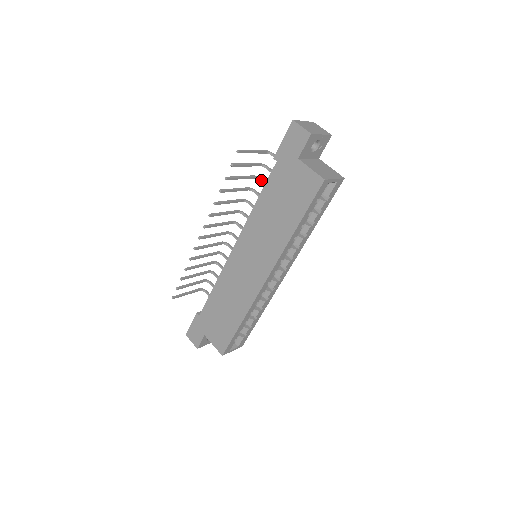
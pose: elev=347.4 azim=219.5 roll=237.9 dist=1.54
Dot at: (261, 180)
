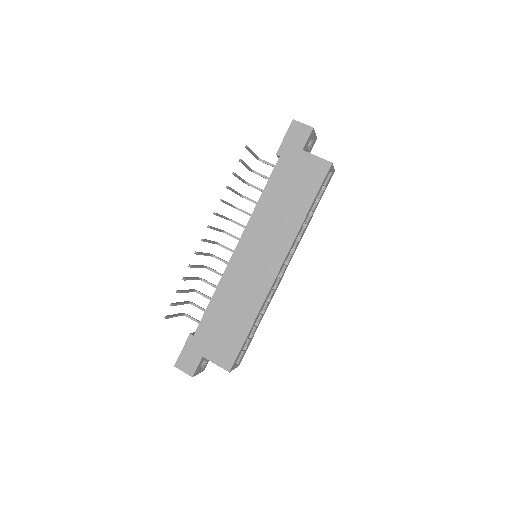
Dot at: (251, 185)
